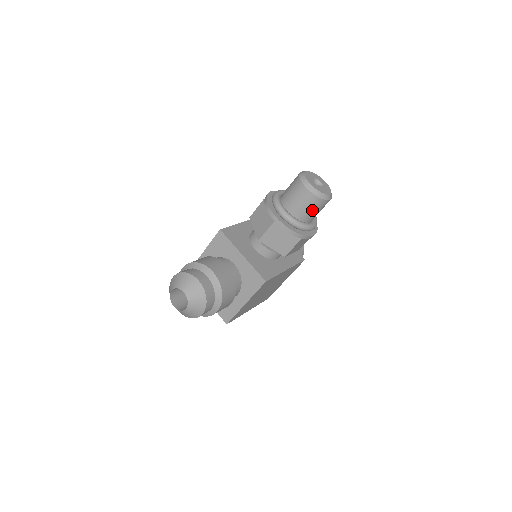
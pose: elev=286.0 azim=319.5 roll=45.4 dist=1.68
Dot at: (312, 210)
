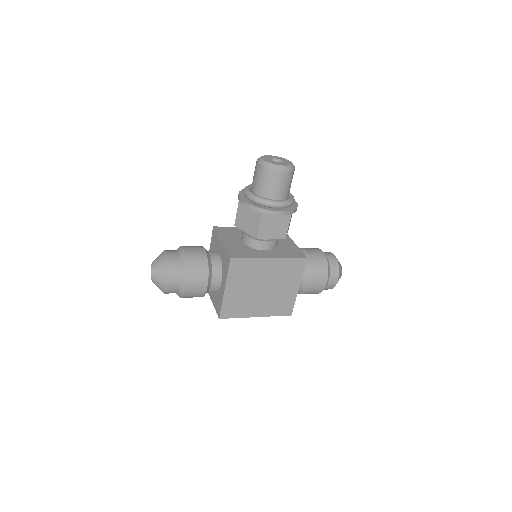
Dot at: (268, 183)
